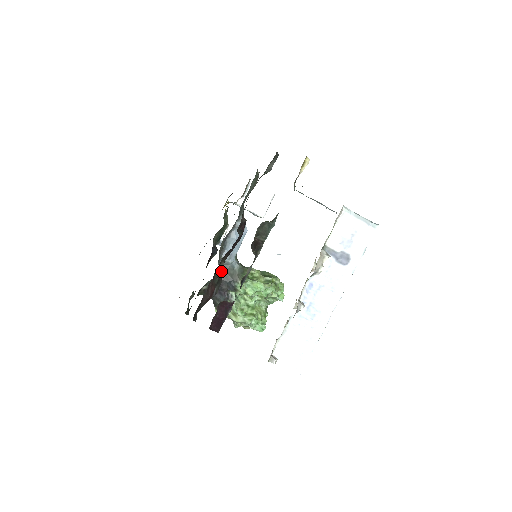
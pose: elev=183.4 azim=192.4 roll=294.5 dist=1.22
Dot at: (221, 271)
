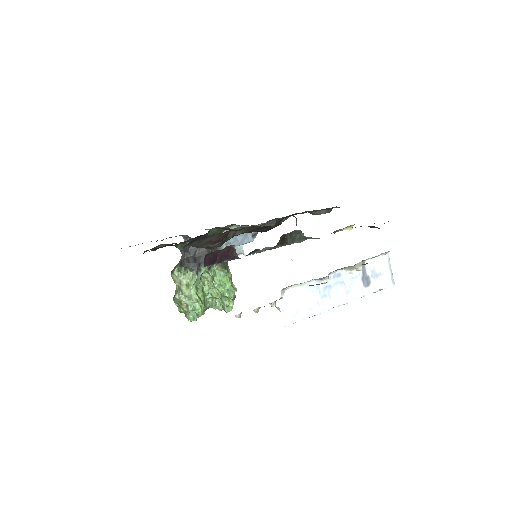
Dot at: occluded
